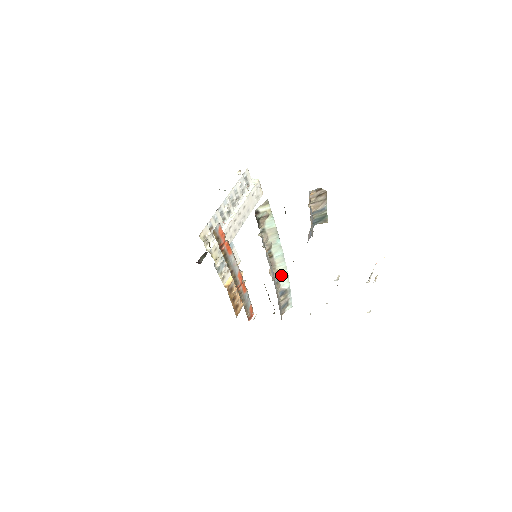
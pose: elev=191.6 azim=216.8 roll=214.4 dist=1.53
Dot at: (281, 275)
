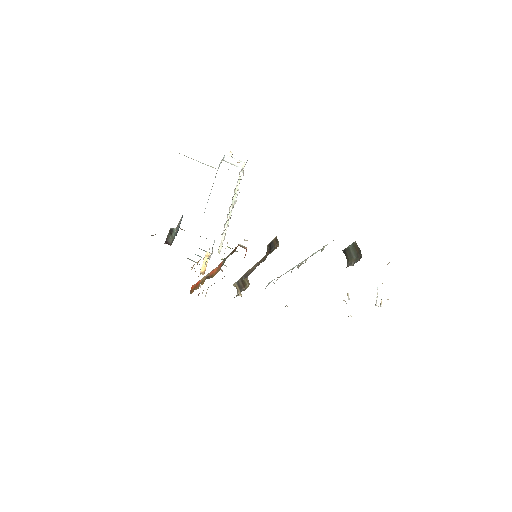
Dot at: (278, 277)
